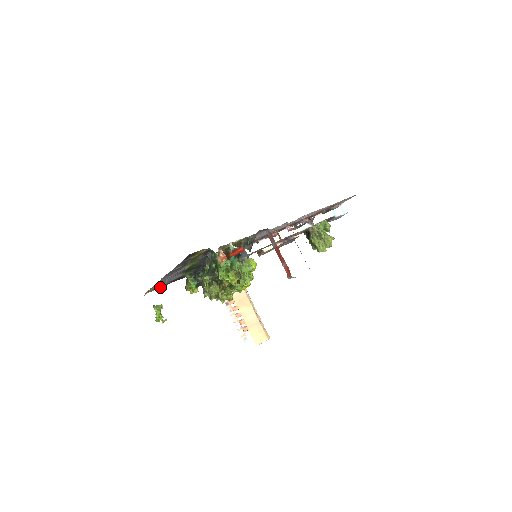
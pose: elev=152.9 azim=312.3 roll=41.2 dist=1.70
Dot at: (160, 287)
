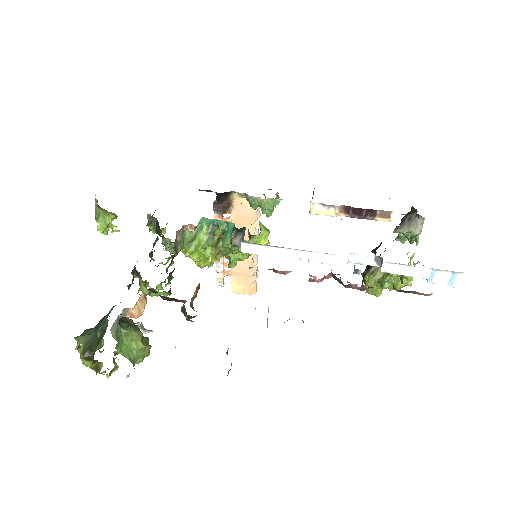
Dot at: occluded
